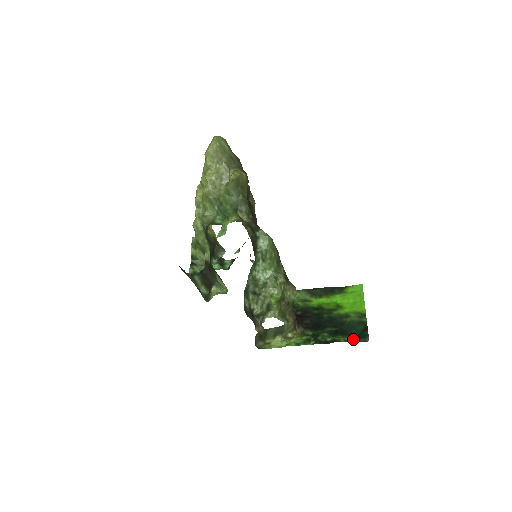
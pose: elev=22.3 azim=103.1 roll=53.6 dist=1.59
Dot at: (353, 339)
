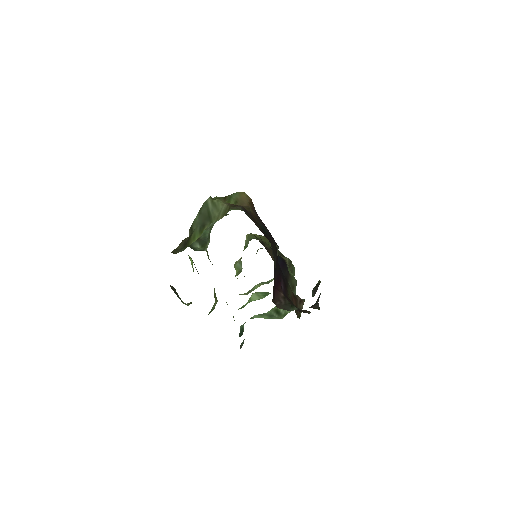
Dot at: occluded
